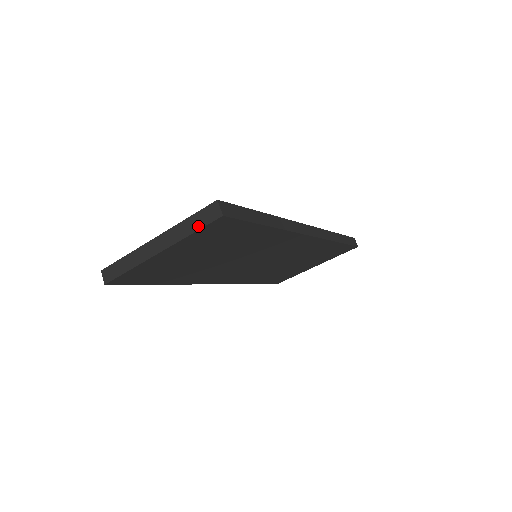
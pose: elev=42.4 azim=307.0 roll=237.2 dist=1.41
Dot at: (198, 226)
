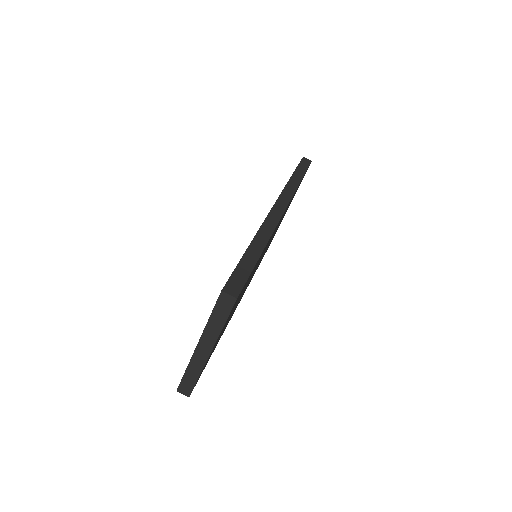
Dot at: (224, 318)
